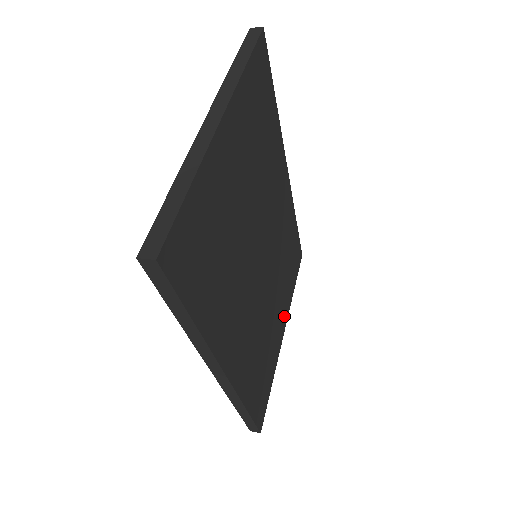
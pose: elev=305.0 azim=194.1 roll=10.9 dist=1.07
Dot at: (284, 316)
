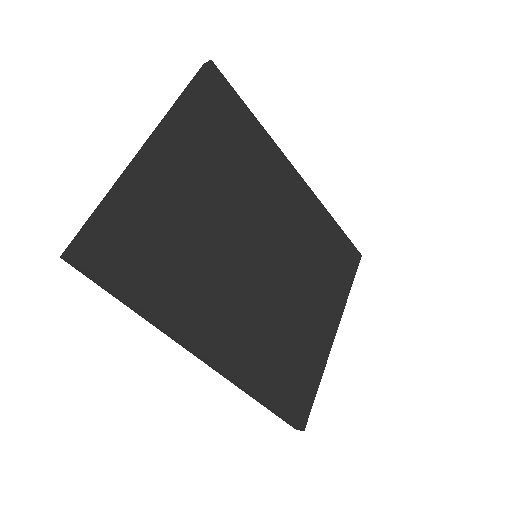
Dot at: (332, 316)
